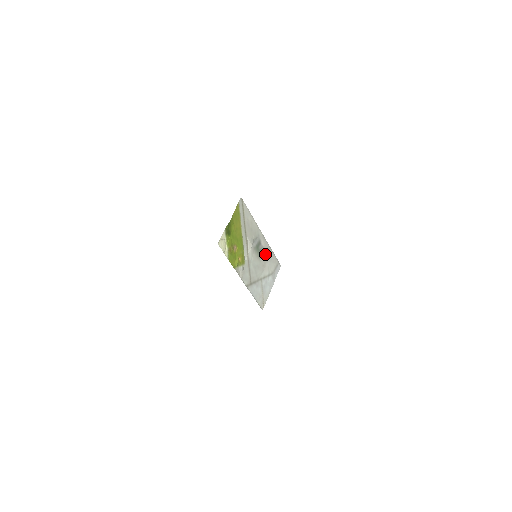
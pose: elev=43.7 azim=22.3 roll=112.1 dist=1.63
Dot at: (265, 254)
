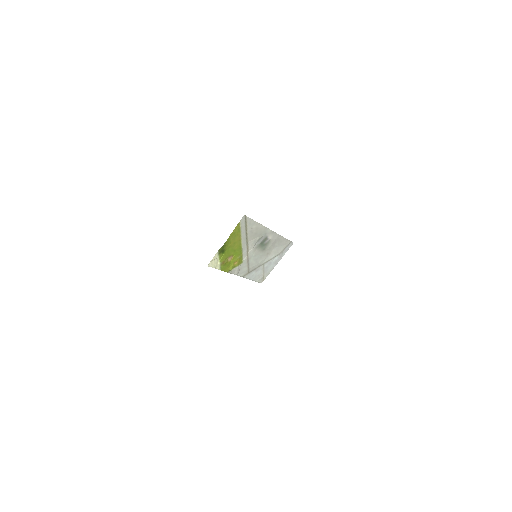
Dot at: (272, 244)
